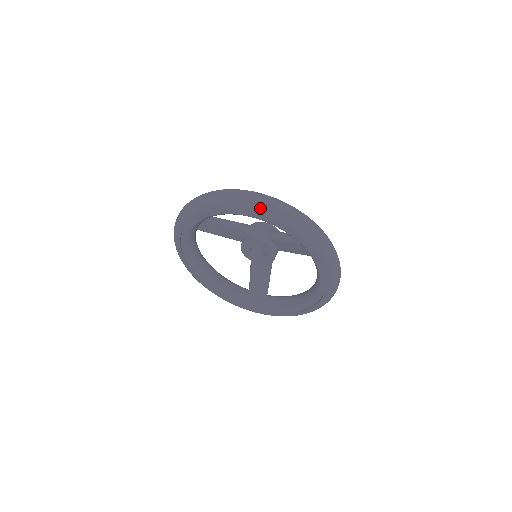
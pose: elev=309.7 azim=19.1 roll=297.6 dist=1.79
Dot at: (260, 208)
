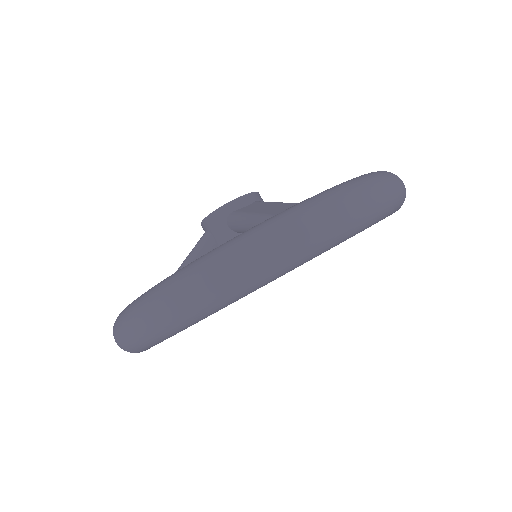
Dot at: (185, 322)
